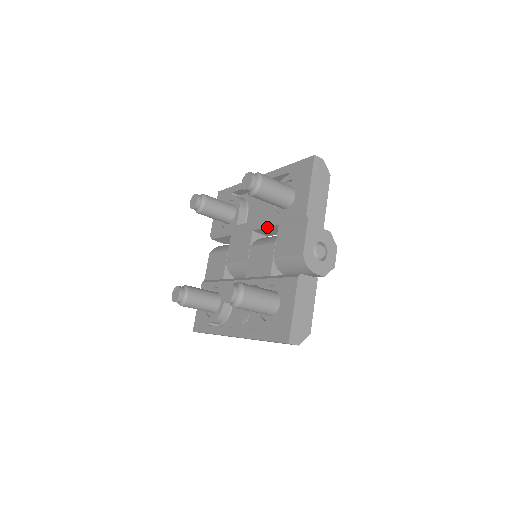
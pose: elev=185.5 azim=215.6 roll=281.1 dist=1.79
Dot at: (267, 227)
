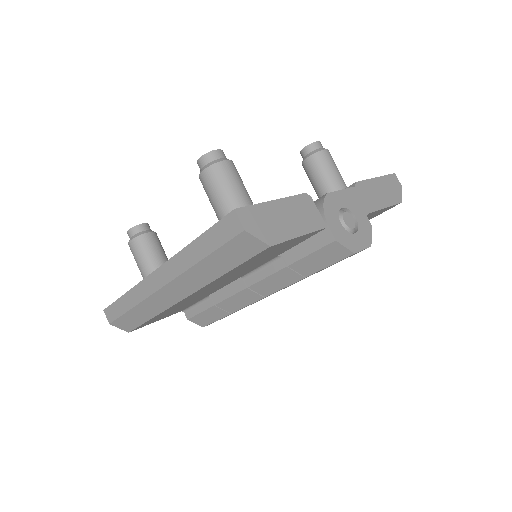
Dot at: occluded
